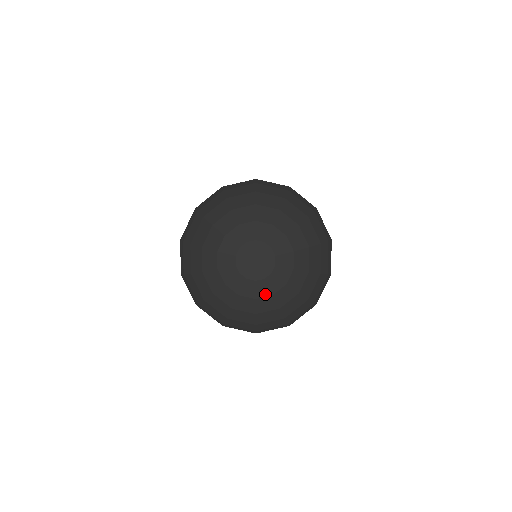
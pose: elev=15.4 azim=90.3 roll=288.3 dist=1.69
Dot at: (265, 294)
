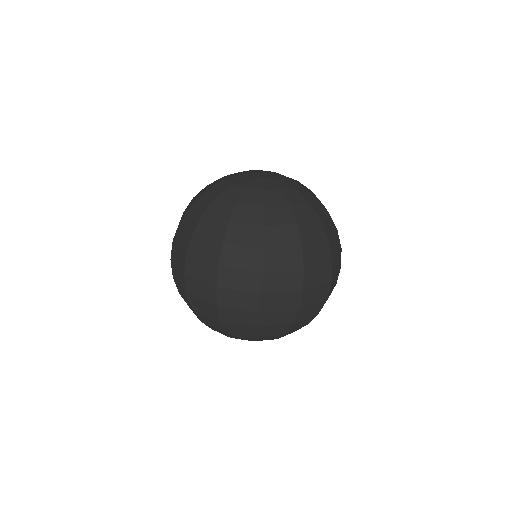
Dot at: (273, 188)
